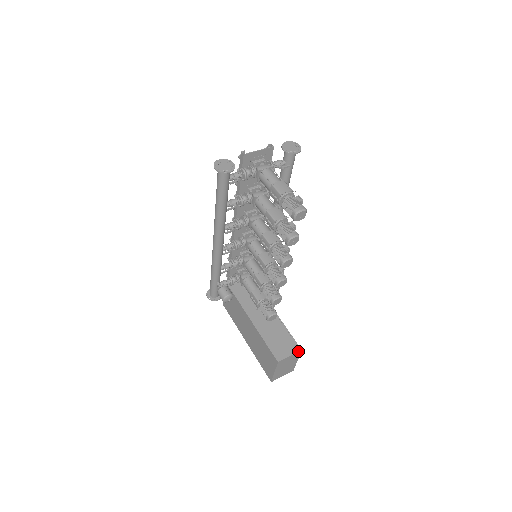
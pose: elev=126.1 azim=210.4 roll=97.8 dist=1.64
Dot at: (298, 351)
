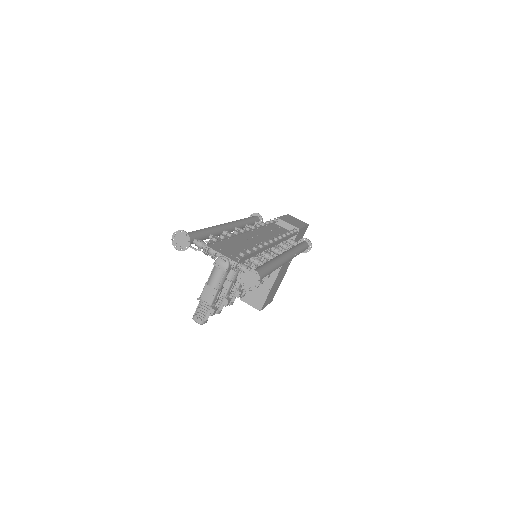
Dot at: (257, 309)
